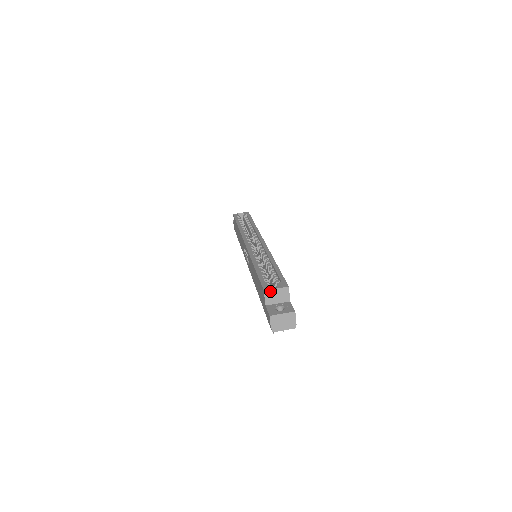
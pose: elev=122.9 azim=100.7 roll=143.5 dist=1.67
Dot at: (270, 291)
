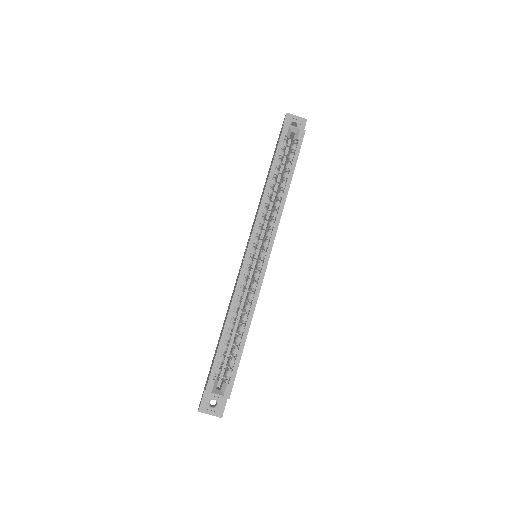
Dot at: (211, 393)
